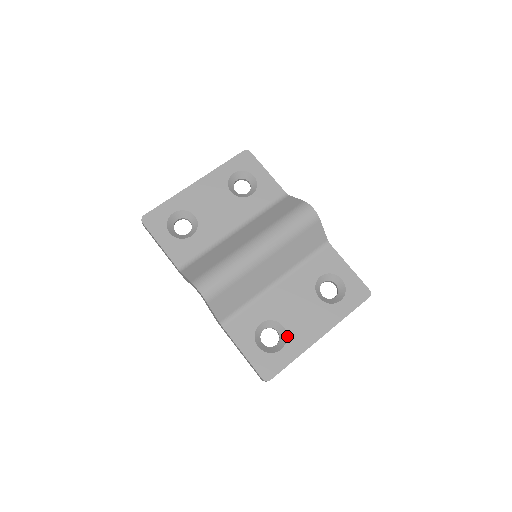
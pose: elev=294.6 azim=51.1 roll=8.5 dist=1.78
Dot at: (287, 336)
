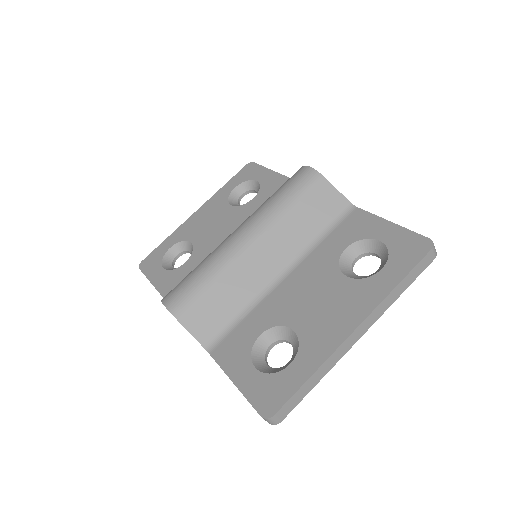
Dot at: (299, 342)
